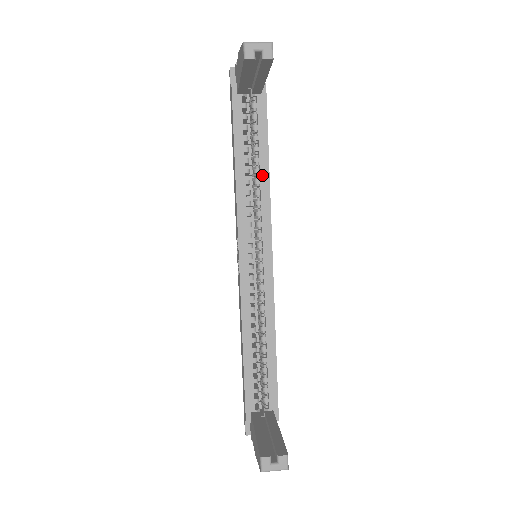
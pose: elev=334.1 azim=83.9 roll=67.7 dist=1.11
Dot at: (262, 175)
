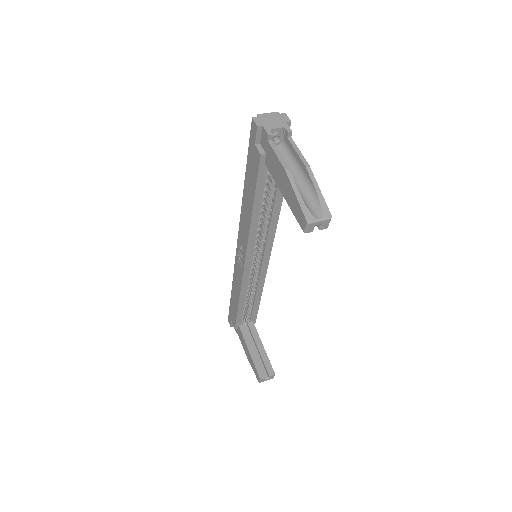
Dot at: (273, 215)
